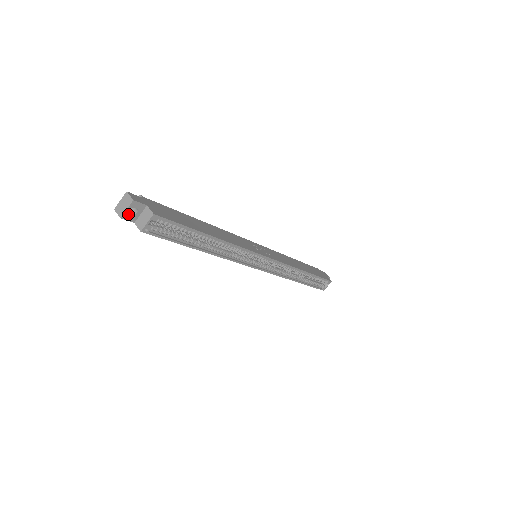
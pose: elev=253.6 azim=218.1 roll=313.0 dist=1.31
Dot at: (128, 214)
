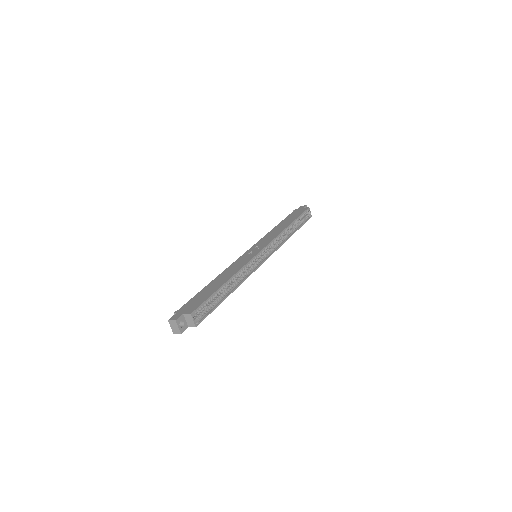
Dot at: (181, 328)
